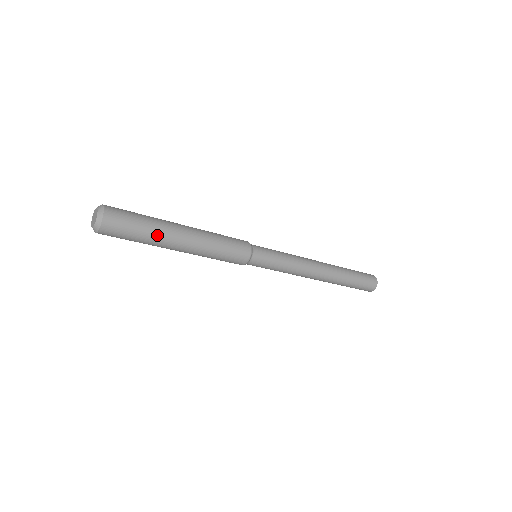
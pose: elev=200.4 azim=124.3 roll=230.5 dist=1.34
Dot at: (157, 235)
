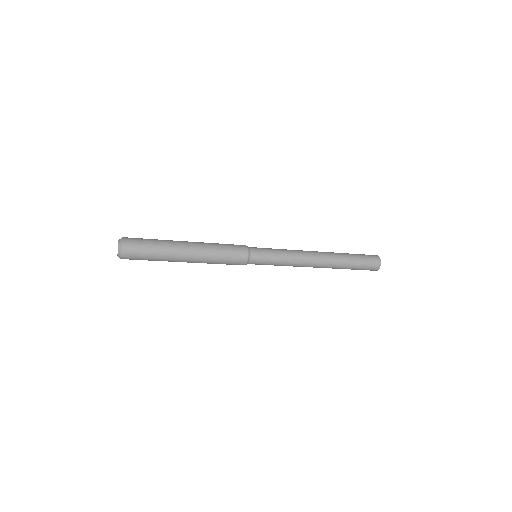
Dot at: (165, 260)
